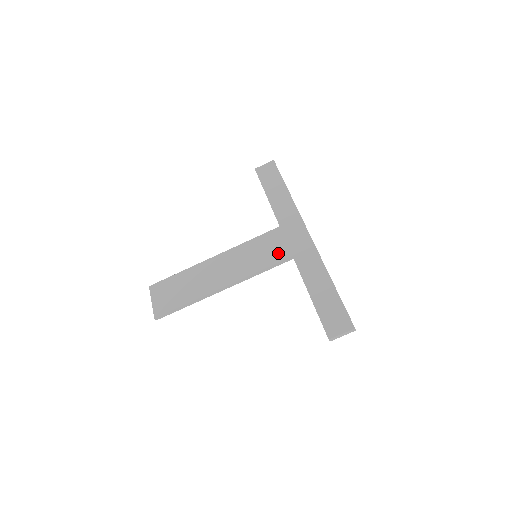
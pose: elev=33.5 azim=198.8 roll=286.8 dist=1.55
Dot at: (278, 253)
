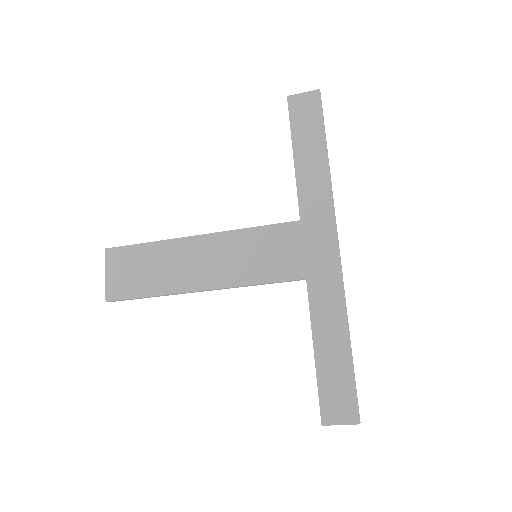
Dot at: (287, 266)
